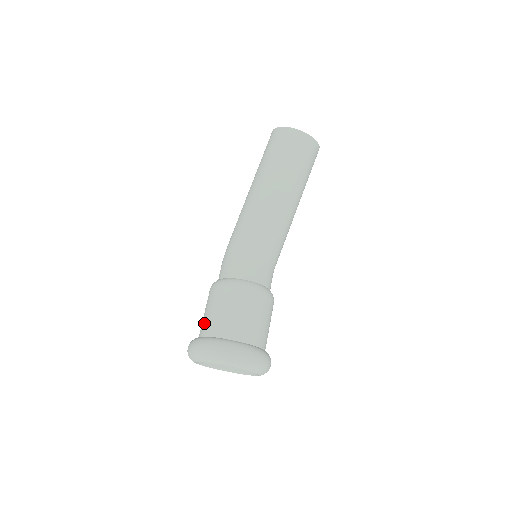
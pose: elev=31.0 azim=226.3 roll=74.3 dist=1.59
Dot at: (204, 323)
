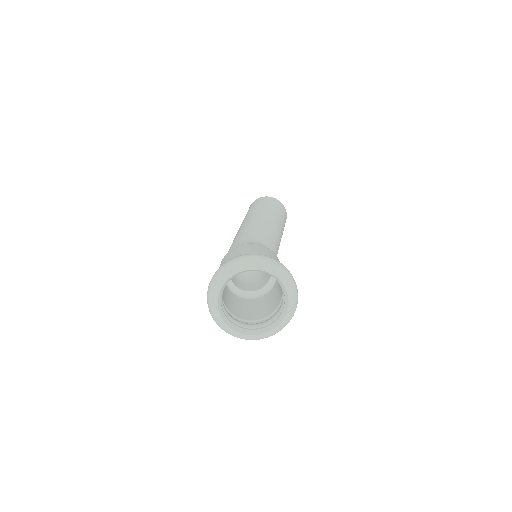
Dot at: occluded
